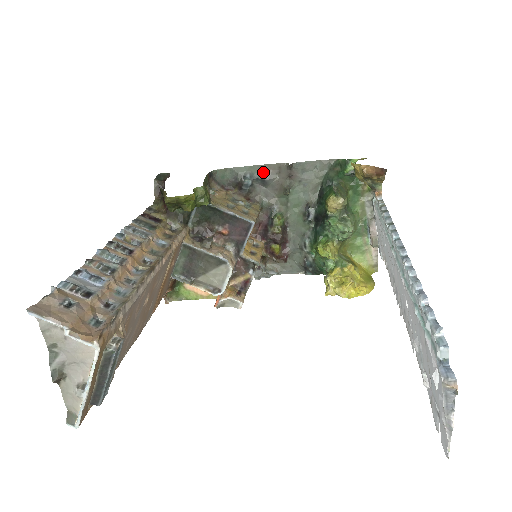
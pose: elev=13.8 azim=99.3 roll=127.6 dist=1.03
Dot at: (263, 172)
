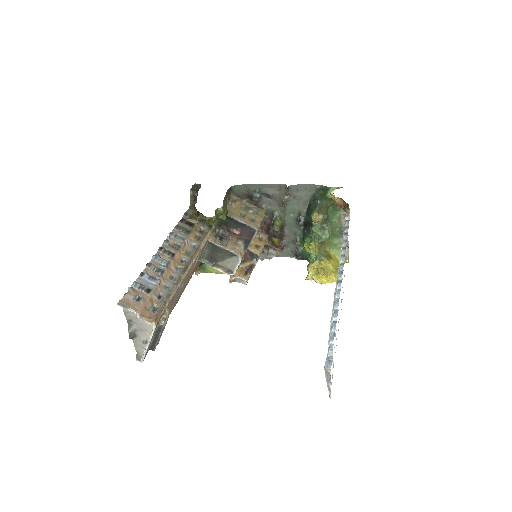
Dot at: (268, 189)
